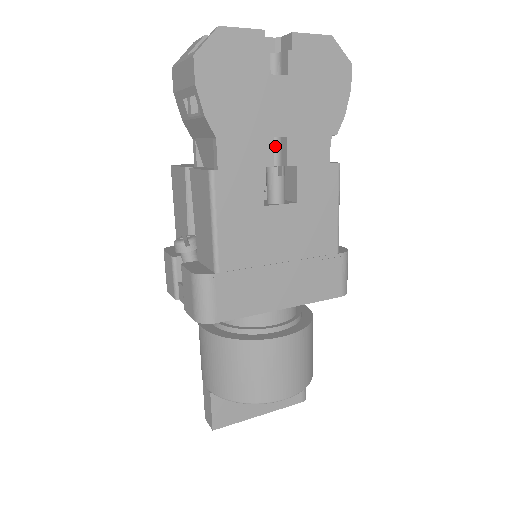
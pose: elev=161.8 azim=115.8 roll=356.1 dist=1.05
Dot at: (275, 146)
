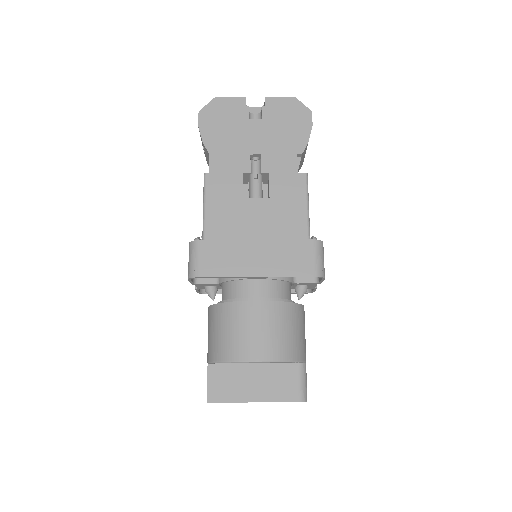
Dot at: (258, 166)
